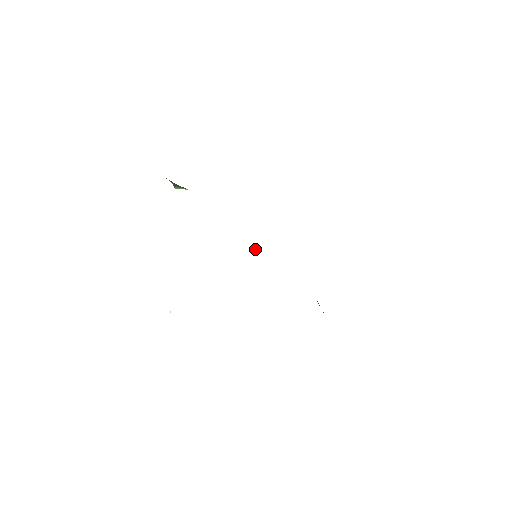
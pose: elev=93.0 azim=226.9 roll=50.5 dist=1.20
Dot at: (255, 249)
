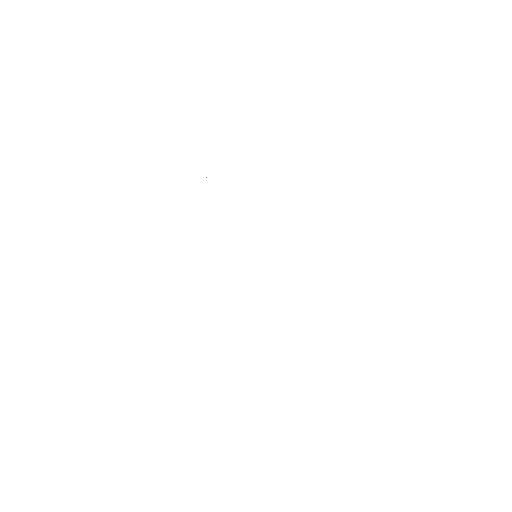
Dot at: occluded
